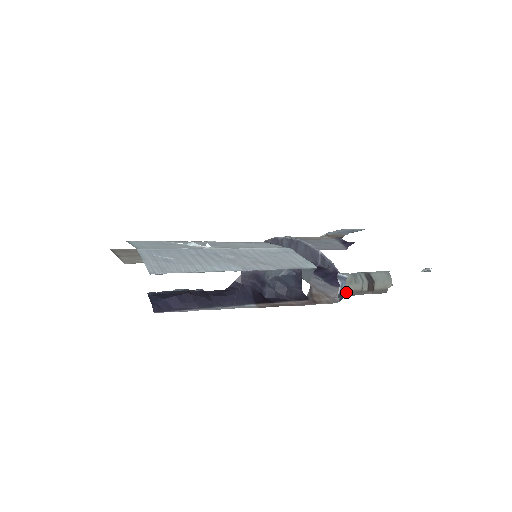
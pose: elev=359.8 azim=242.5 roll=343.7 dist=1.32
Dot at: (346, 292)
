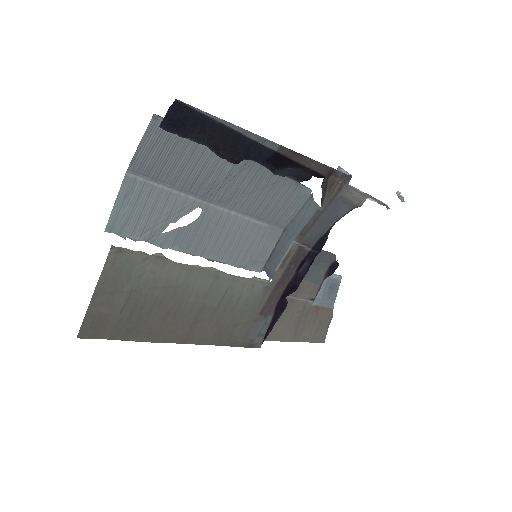
Dot at: (352, 188)
